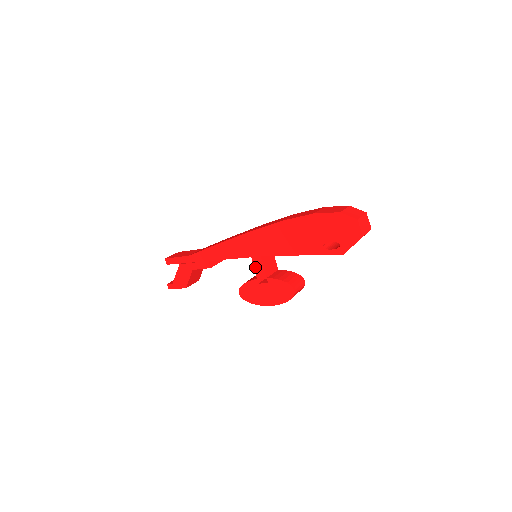
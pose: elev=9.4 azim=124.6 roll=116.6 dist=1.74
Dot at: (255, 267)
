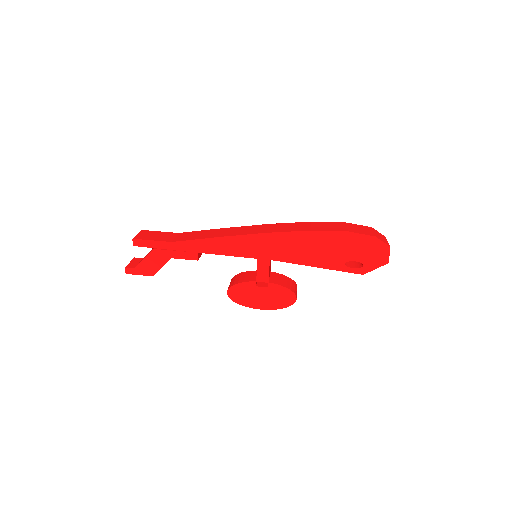
Dot at: (258, 269)
